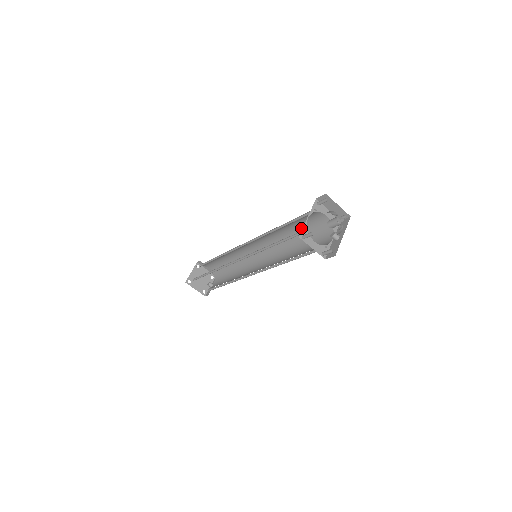
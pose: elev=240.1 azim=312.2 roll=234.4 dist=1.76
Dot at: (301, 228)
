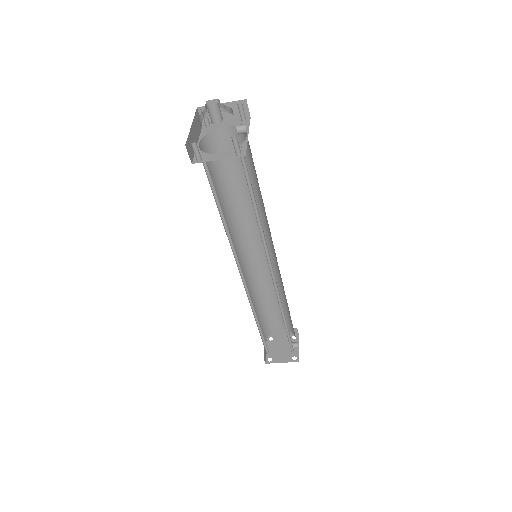
Dot at: (240, 174)
